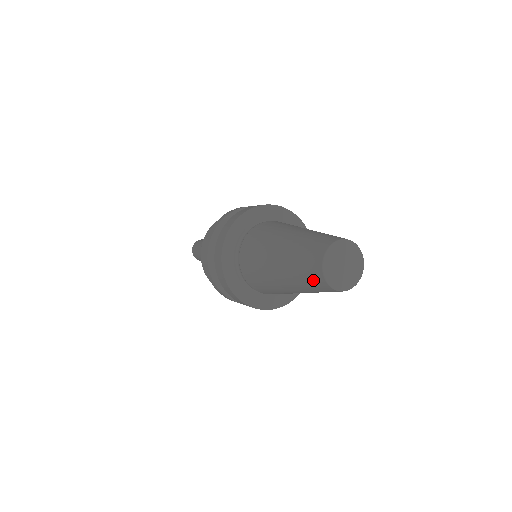
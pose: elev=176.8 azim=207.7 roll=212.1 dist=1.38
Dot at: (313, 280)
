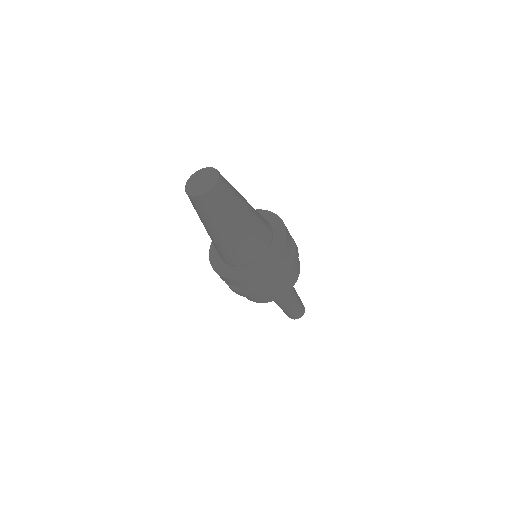
Dot at: occluded
